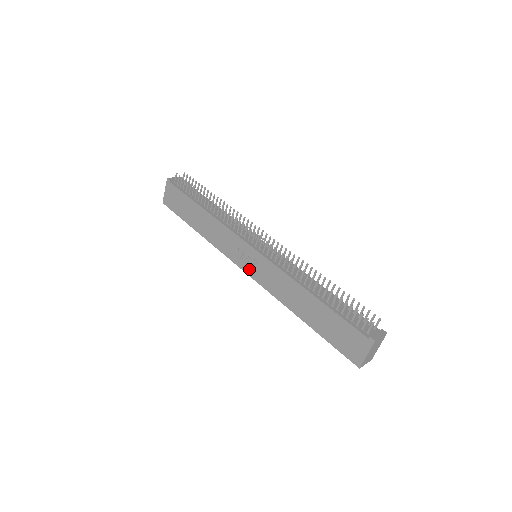
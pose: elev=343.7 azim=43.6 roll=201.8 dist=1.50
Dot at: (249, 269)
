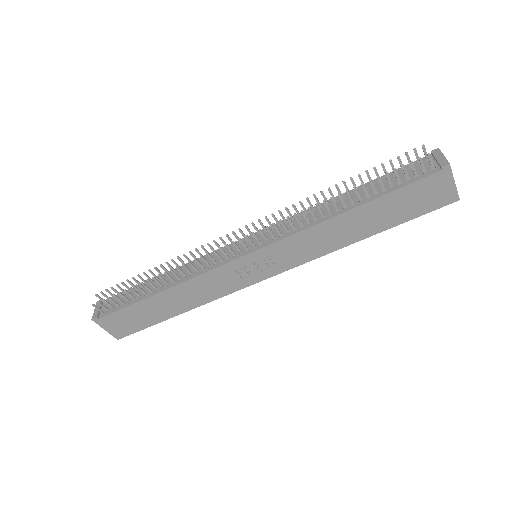
Dot at: (268, 272)
